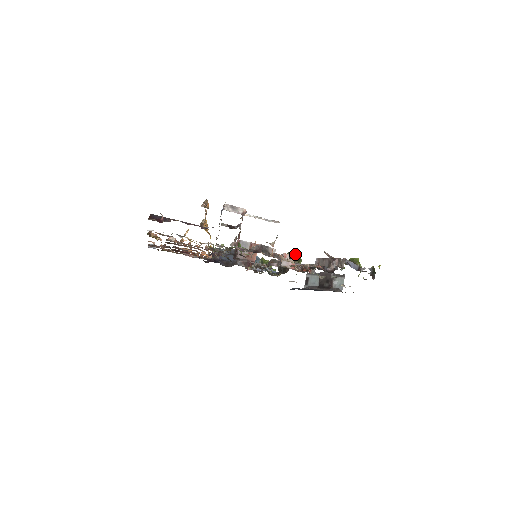
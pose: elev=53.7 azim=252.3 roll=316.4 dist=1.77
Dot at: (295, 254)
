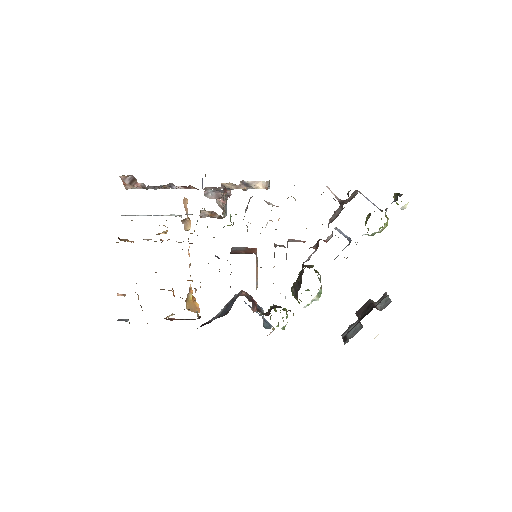
Dot at: occluded
